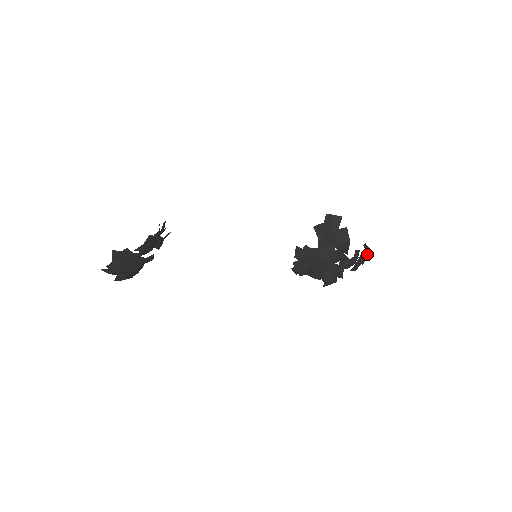
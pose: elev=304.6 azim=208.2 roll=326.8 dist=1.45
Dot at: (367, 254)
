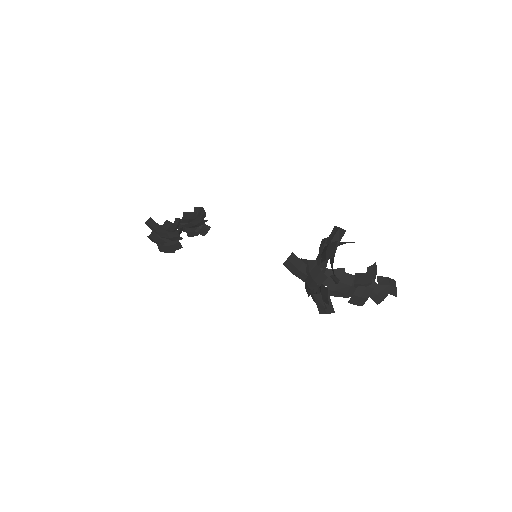
Dot at: (378, 288)
